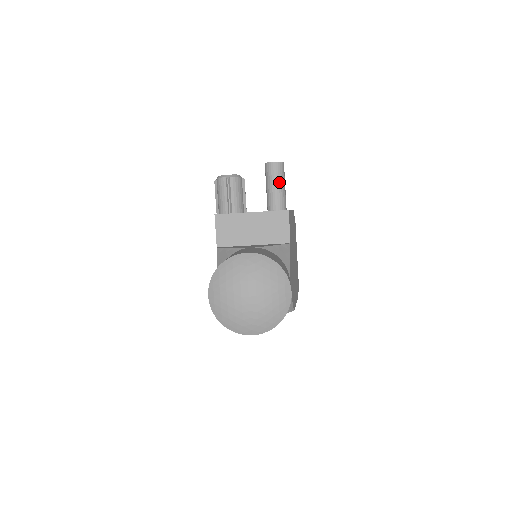
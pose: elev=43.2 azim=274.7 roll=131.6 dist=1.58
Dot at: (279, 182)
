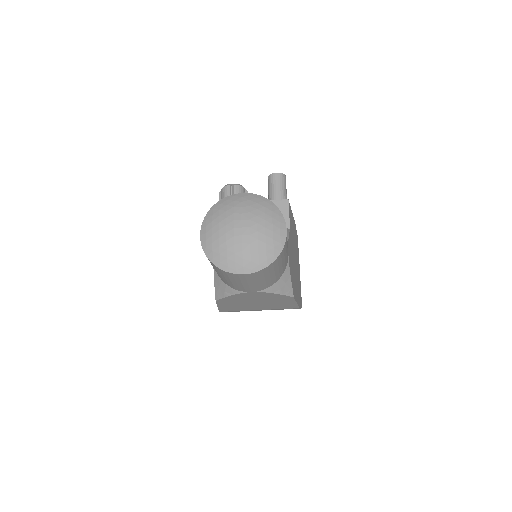
Dot at: (281, 190)
